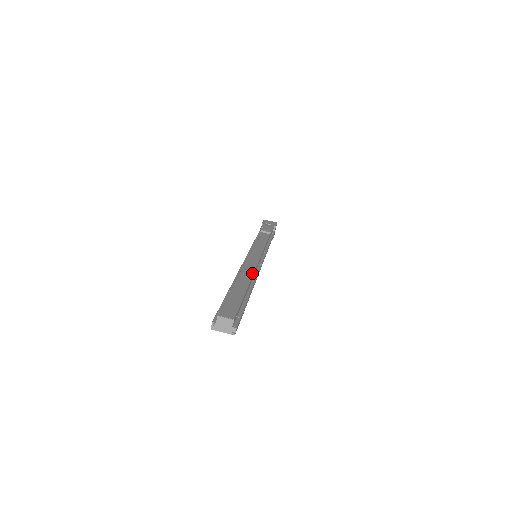
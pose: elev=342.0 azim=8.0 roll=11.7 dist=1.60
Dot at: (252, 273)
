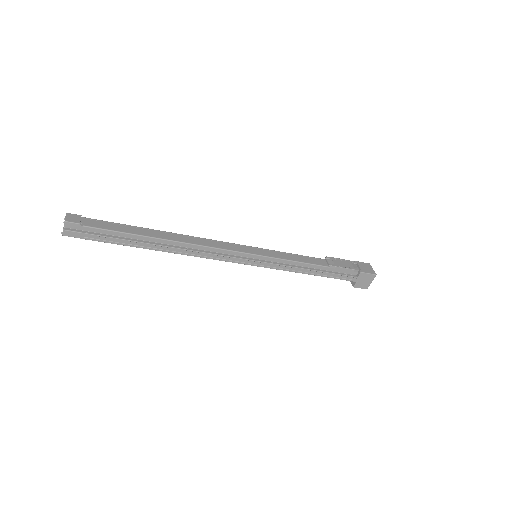
Dot at: (189, 242)
